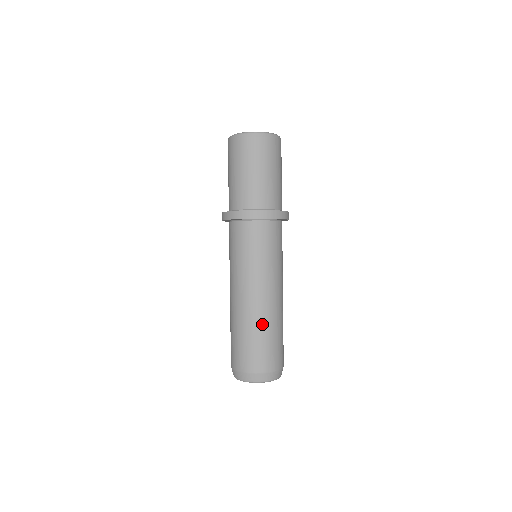
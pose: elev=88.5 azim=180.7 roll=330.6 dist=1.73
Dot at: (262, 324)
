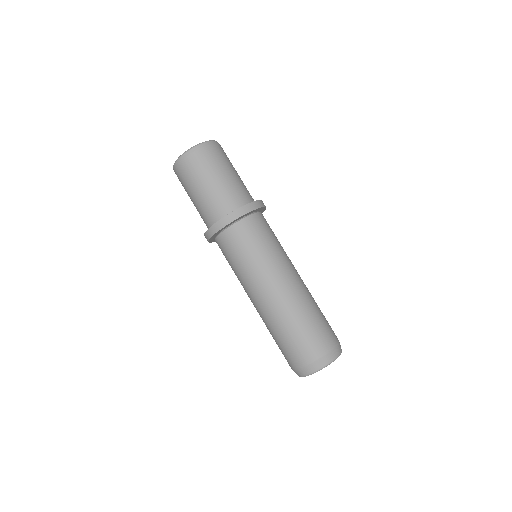
Dot at: (300, 309)
